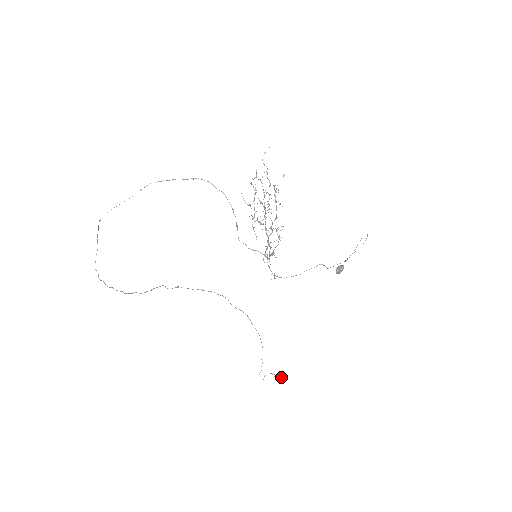
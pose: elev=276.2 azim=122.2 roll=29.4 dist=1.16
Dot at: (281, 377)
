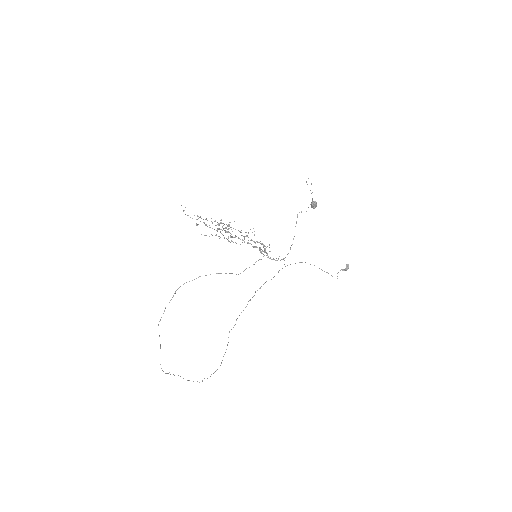
Dot at: (347, 266)
